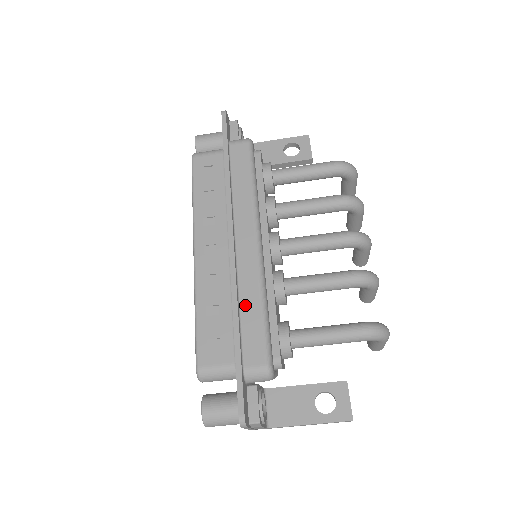
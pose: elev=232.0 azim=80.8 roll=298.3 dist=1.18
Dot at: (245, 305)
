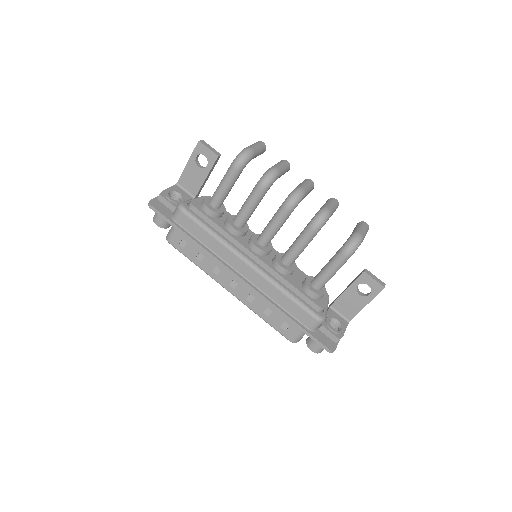
Dot at: (278, 301)
